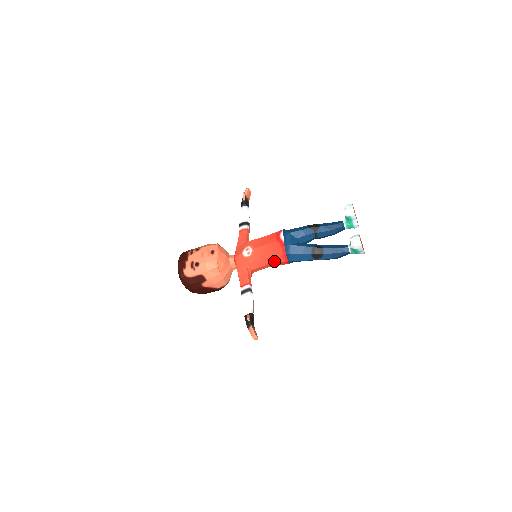
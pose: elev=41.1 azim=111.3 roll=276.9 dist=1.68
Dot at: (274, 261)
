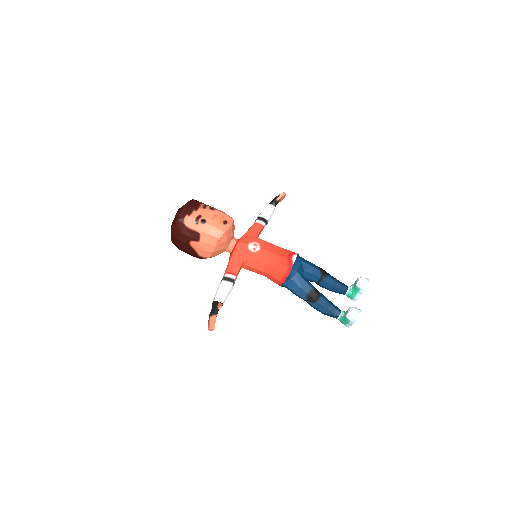
Dot at: (271, 274)
